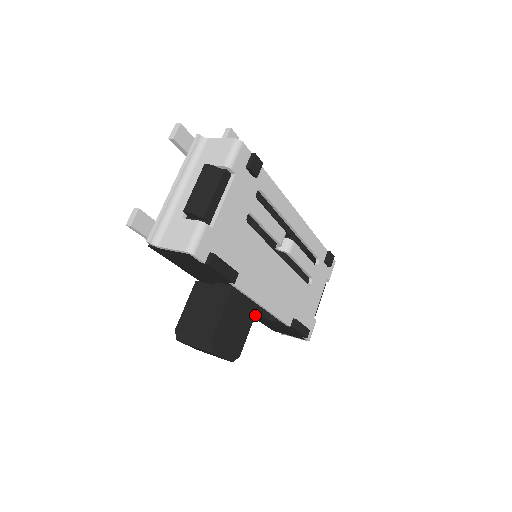
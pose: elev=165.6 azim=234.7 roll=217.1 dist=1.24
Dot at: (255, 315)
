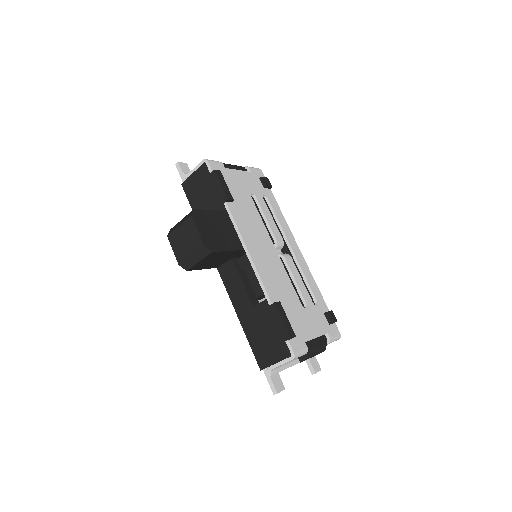
Dot at: (242, 308)
